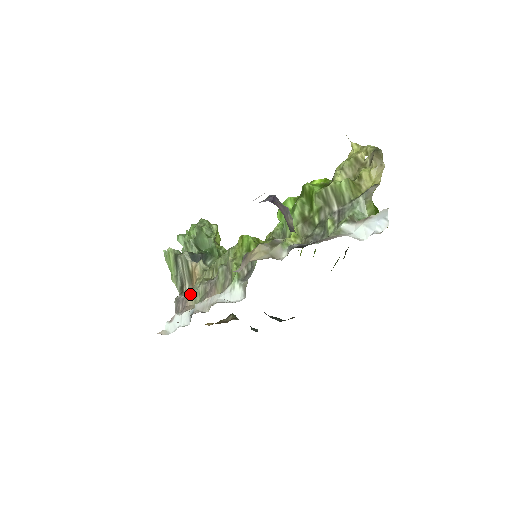
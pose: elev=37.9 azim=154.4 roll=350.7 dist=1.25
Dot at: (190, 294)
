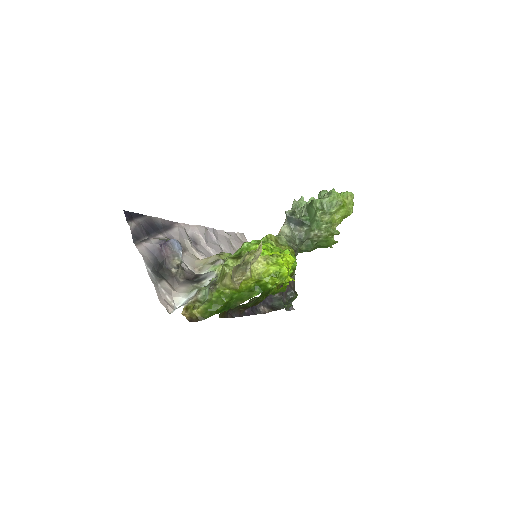
Dot at: occluded
